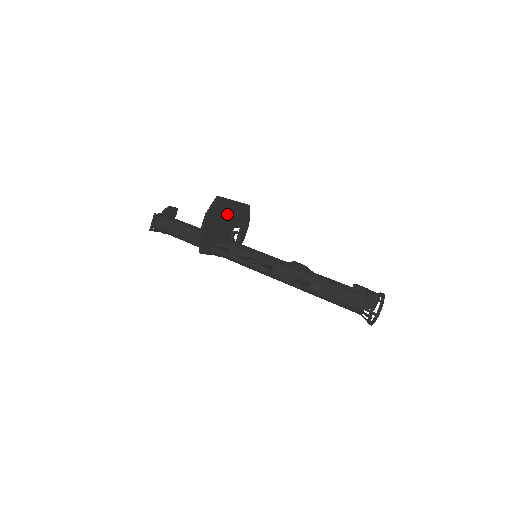
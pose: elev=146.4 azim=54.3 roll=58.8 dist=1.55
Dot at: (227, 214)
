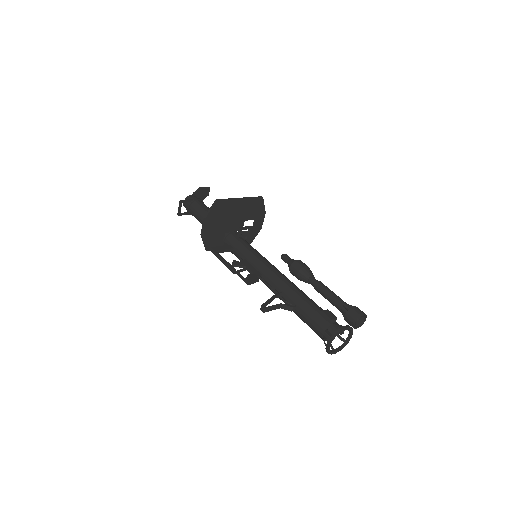
Dot at: (232, 212)
